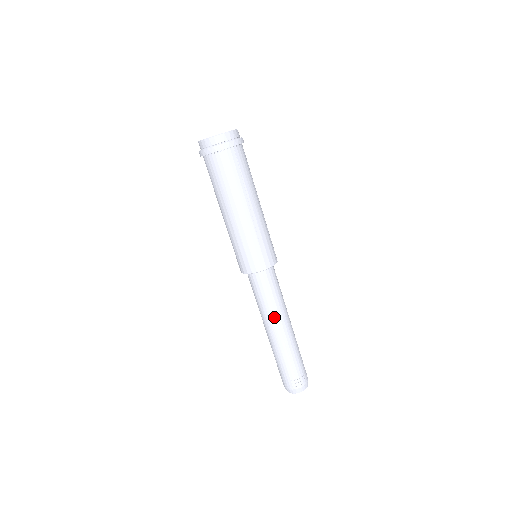
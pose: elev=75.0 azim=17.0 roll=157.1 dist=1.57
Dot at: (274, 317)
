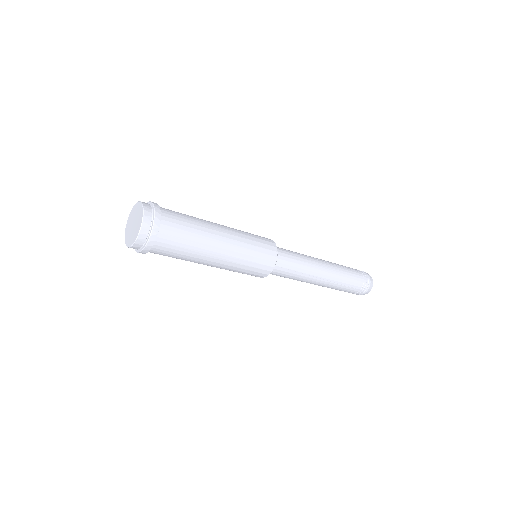
Dot at: (309, 279)
